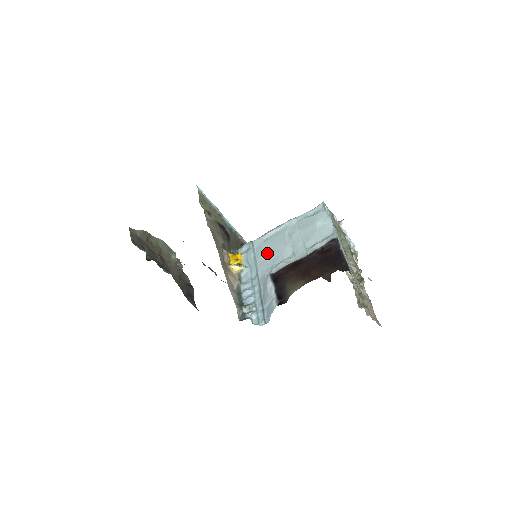
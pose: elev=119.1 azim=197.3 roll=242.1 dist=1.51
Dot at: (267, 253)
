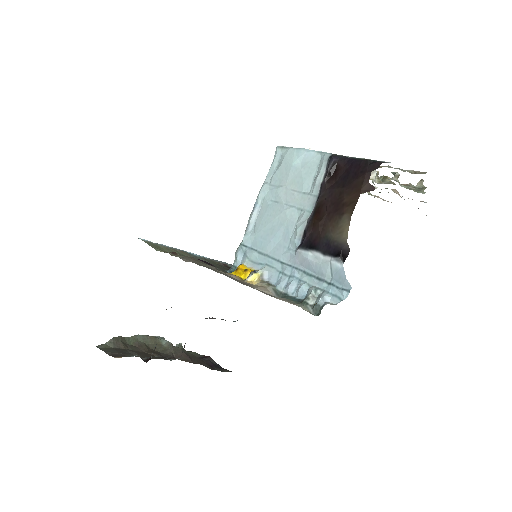
Dot at: (270, 237)
